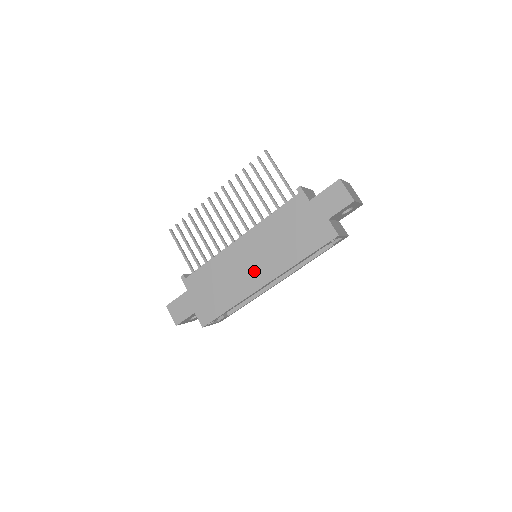
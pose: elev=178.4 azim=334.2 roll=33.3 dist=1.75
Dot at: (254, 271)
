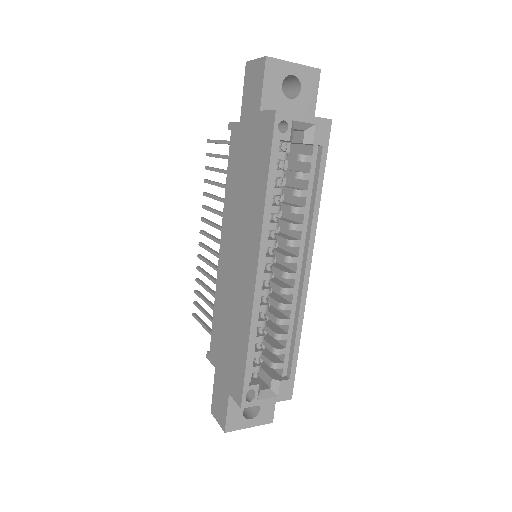
Dot at: (242, 267)
